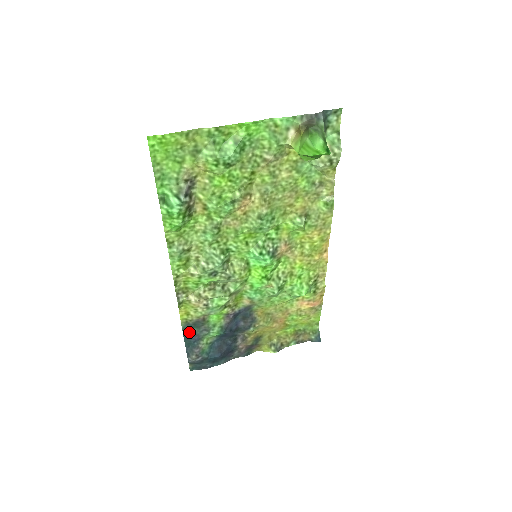
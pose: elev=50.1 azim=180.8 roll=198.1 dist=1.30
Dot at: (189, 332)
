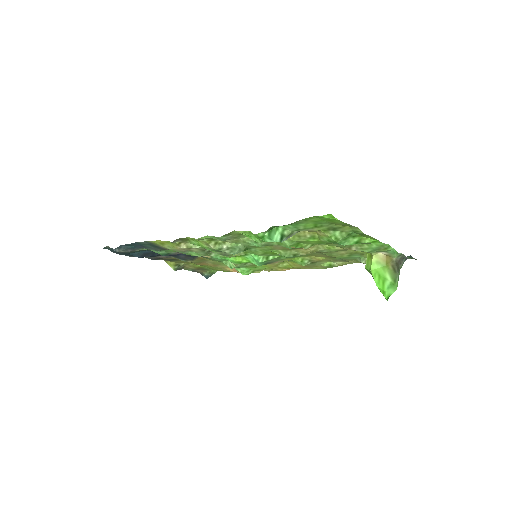
Dot at: (143, 244)
